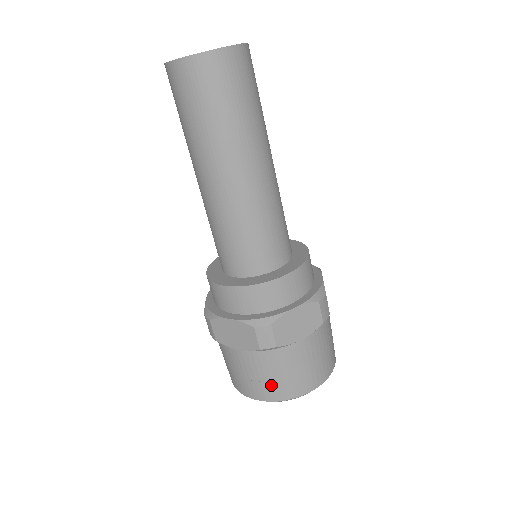
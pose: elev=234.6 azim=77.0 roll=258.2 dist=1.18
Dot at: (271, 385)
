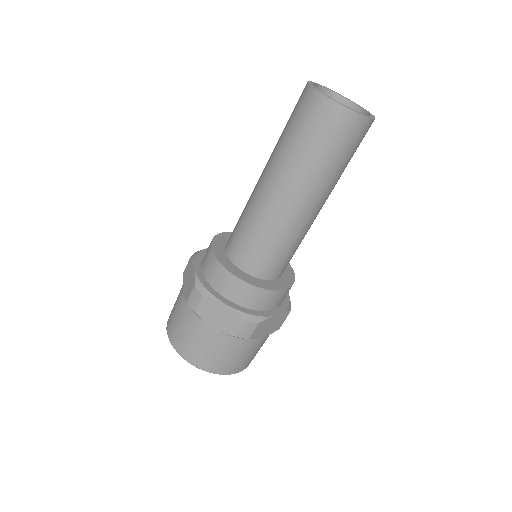
Dot at: (219, 361)
